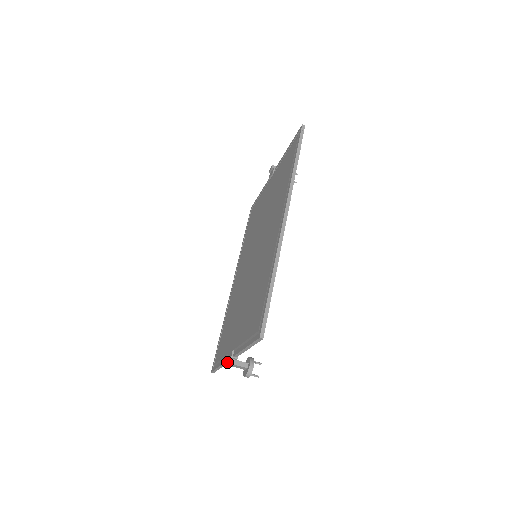
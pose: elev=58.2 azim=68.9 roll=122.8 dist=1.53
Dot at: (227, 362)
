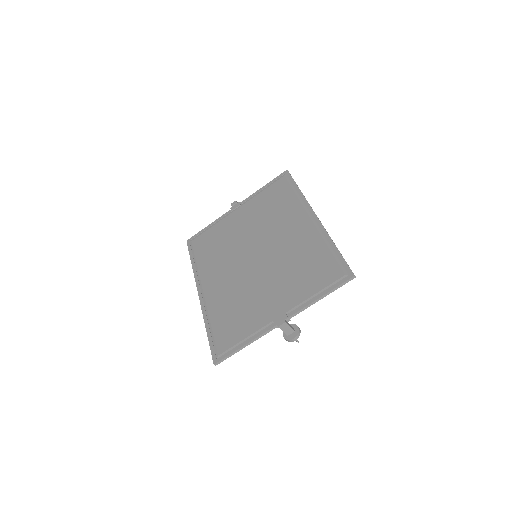
Dot at: (285, 322)
